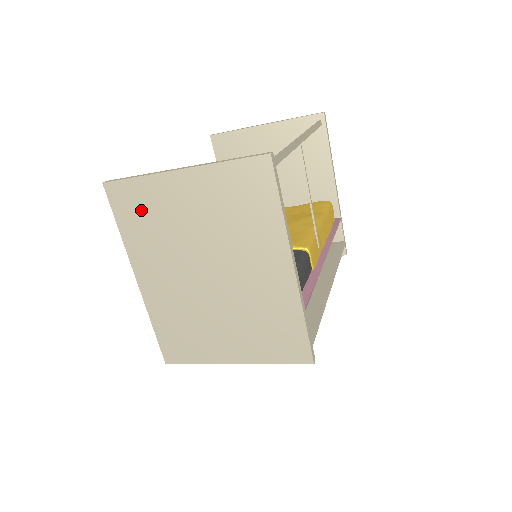
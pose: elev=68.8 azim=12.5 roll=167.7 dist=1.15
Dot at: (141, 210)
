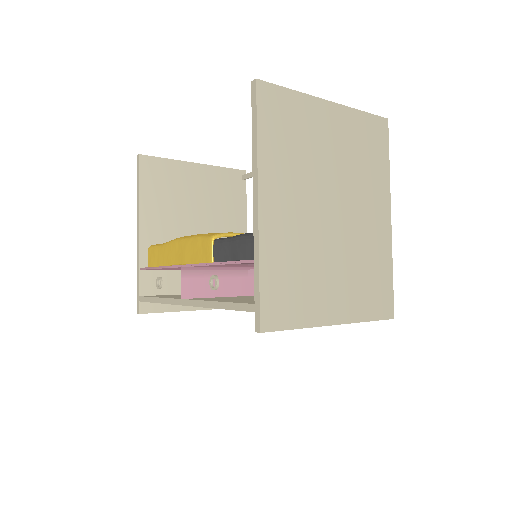
Dot at: (287, 123)
